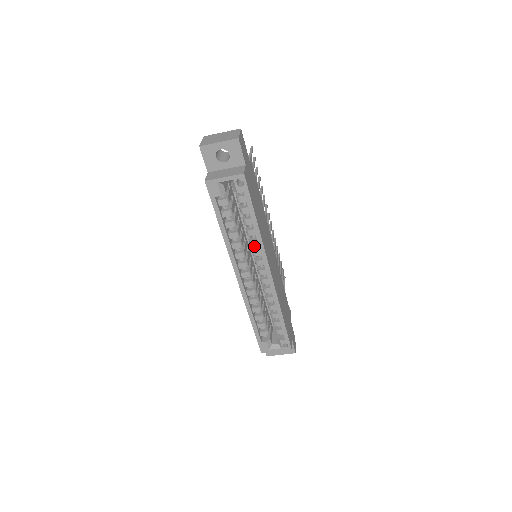
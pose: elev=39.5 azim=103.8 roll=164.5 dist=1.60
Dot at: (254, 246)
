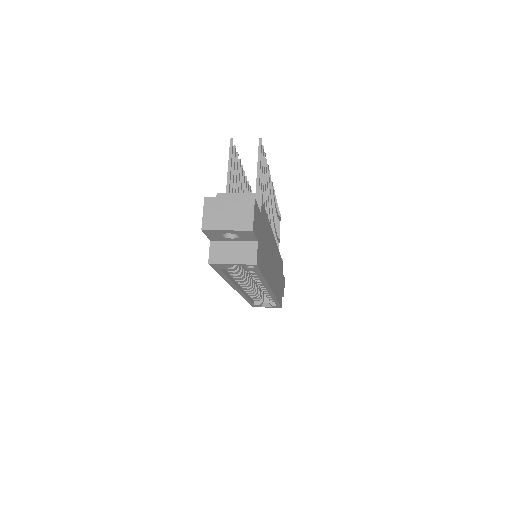
Dot at: occluded
